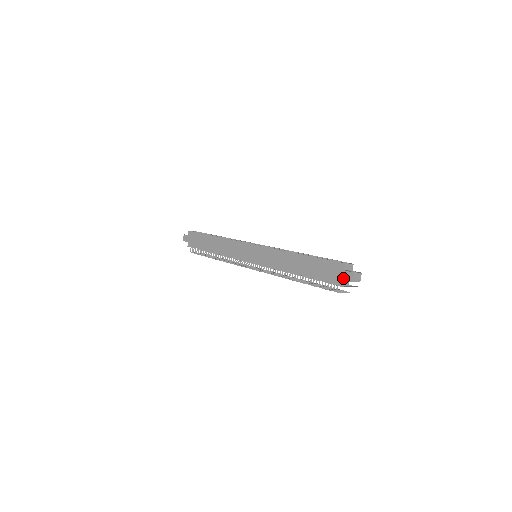
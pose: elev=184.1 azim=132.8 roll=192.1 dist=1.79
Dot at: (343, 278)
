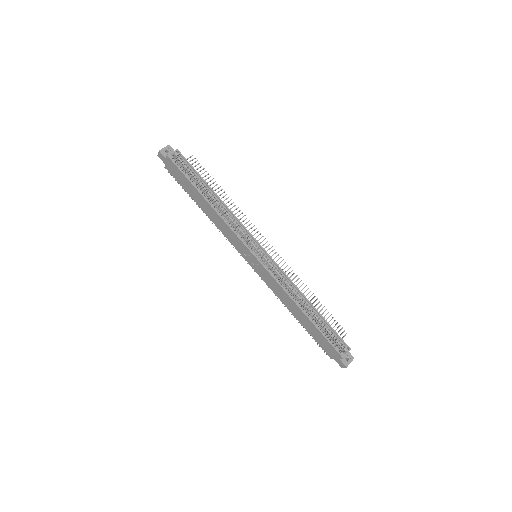
Dot at: (336, 361)
